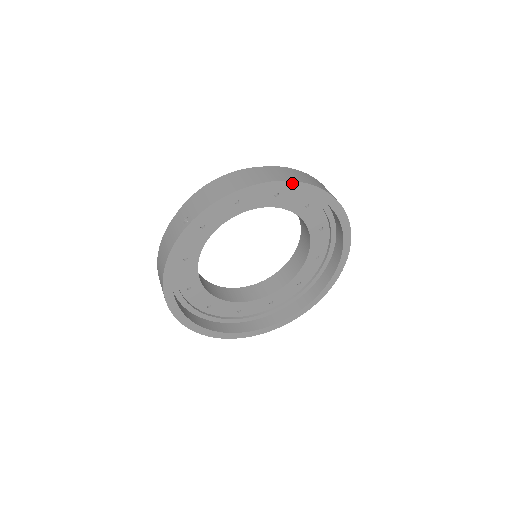
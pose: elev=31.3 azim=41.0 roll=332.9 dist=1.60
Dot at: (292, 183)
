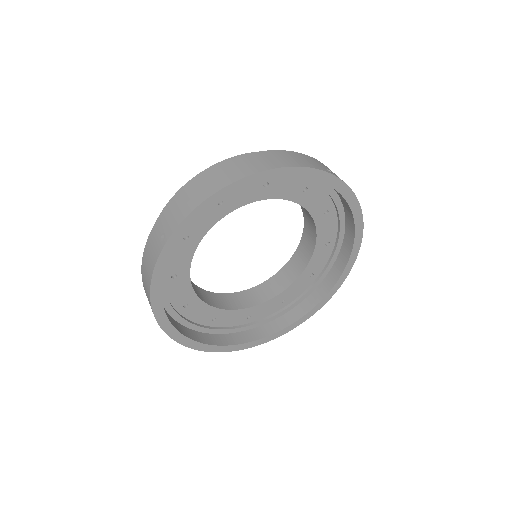
Dot at: (281, 170)
